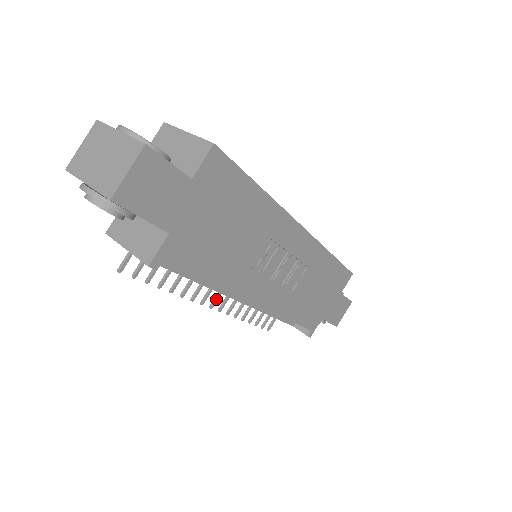
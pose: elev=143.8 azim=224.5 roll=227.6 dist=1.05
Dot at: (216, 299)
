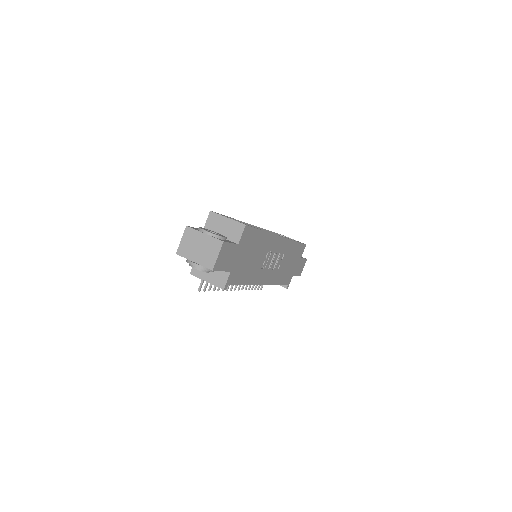
Dot at: (237, 285)
